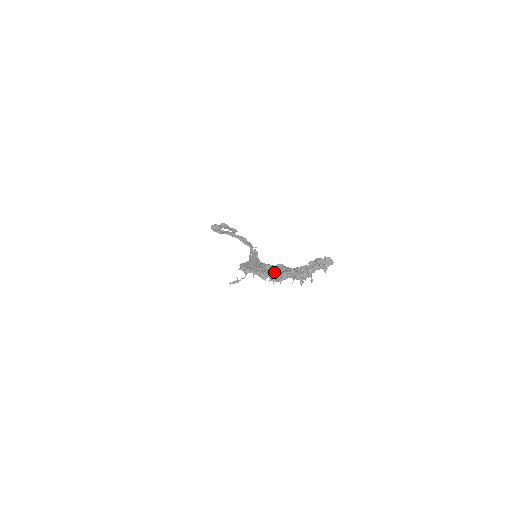
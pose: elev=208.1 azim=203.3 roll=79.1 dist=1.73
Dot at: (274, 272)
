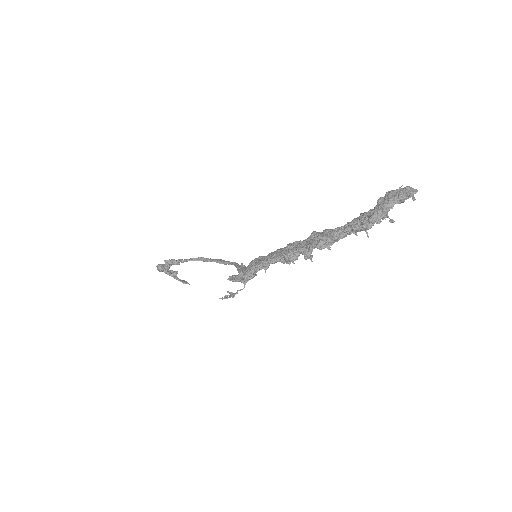
Dot at: (313, 239)
